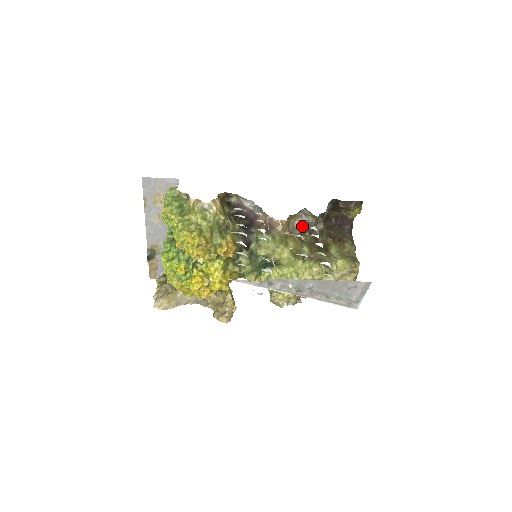
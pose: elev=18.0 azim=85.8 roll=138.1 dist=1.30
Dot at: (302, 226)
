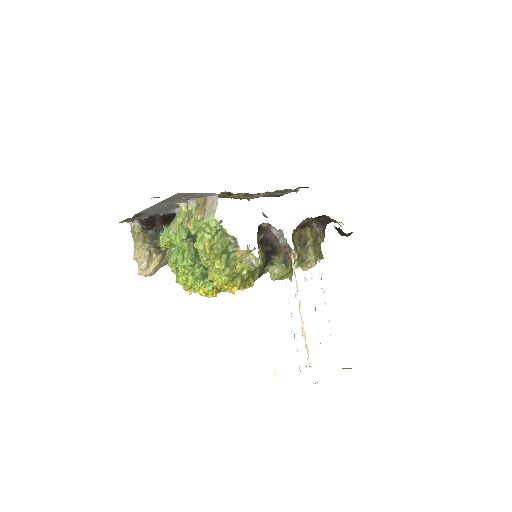
Dot at: (298, 226)
